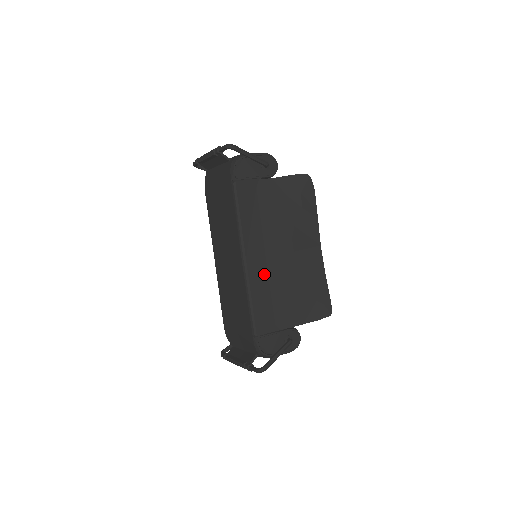
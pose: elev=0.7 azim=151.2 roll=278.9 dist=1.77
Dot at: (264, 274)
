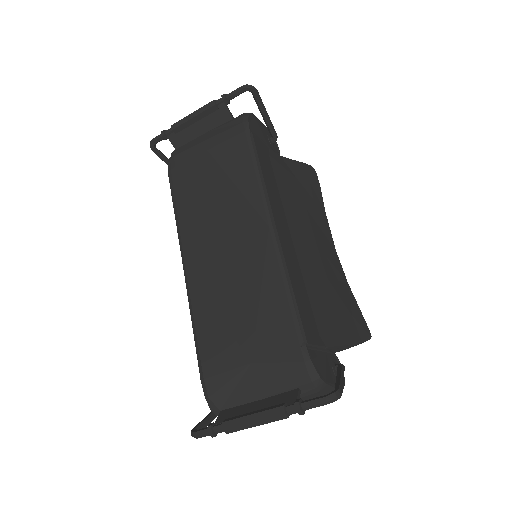
Dot at: (294, 258)
